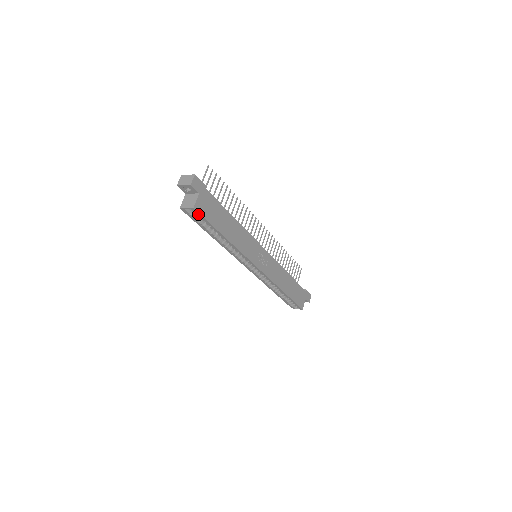
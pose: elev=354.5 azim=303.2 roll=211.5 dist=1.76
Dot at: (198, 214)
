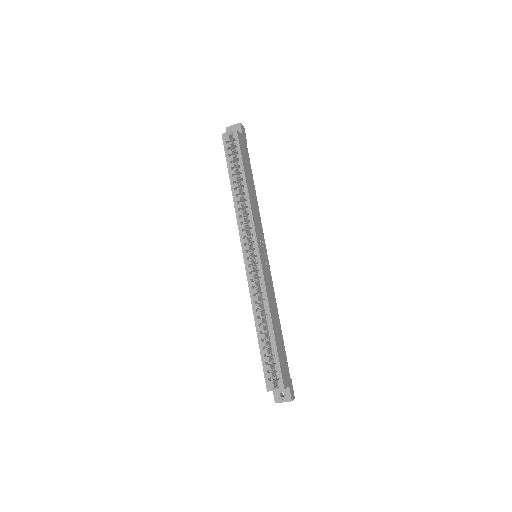
Dot at: (236, 139)
